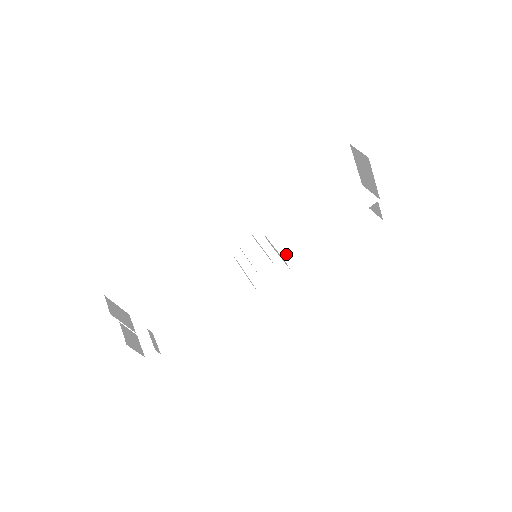
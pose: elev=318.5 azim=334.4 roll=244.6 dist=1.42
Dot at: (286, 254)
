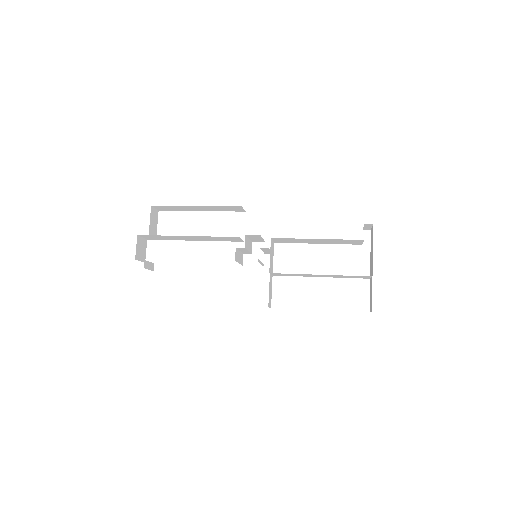
Dot at: (277, 274)
